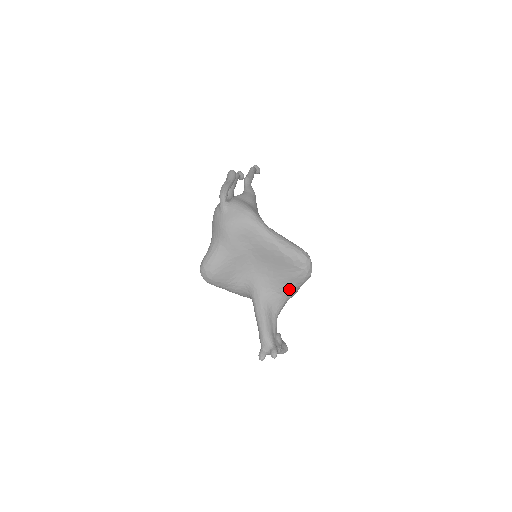
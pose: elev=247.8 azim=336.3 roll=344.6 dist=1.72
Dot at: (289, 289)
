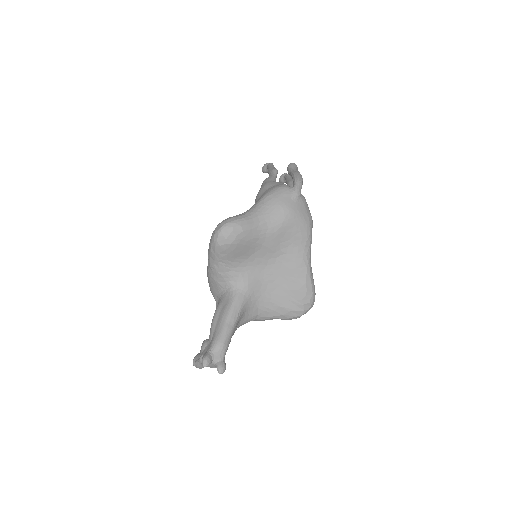
Dot at: (270, 314)
